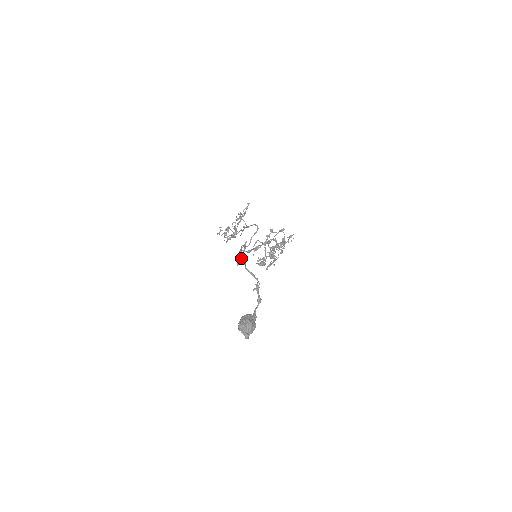
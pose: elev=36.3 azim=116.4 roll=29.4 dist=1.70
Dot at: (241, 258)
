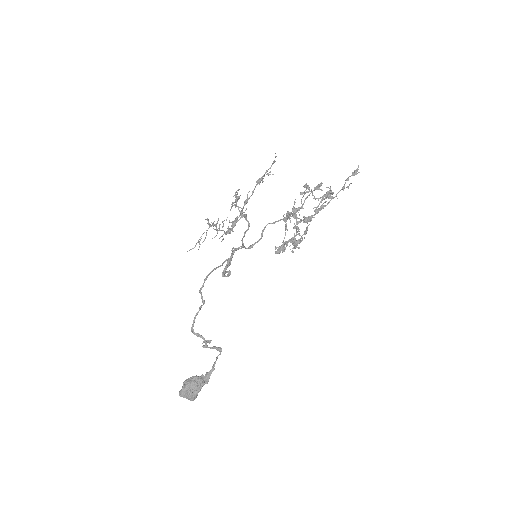
Dot at: (201, 298)
